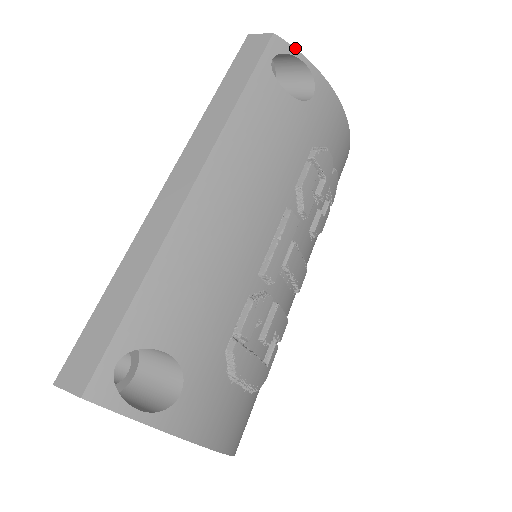
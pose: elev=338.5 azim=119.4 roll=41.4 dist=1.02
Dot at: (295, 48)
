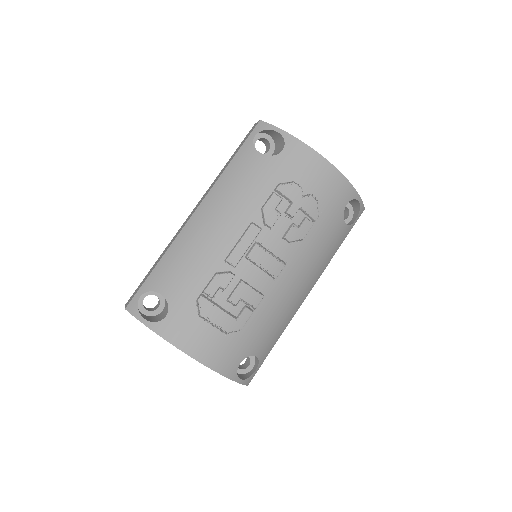
Dot at: (272, 125)
